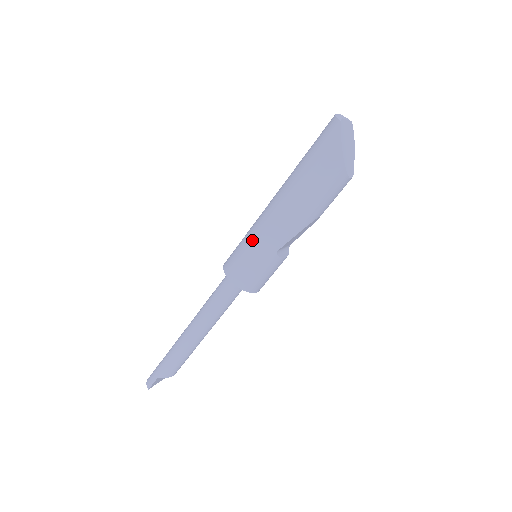
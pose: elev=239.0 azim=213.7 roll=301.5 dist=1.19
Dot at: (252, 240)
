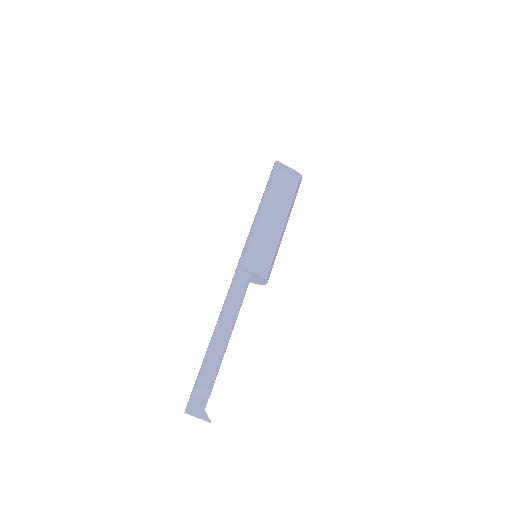
Dot at: occluded
